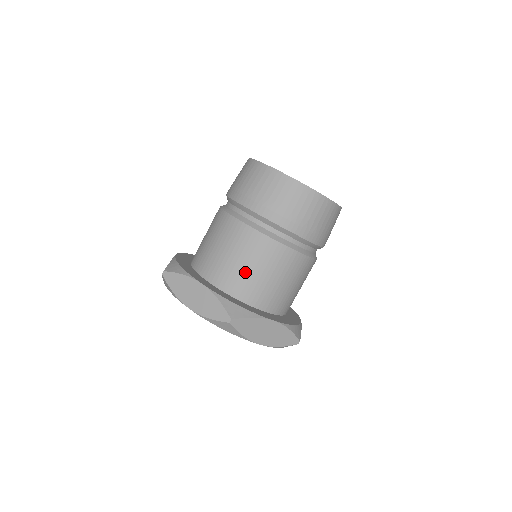
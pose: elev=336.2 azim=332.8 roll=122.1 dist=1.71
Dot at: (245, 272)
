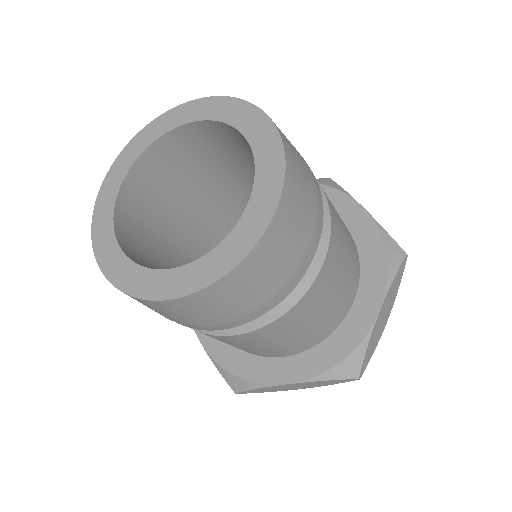
Dot at: occluded
